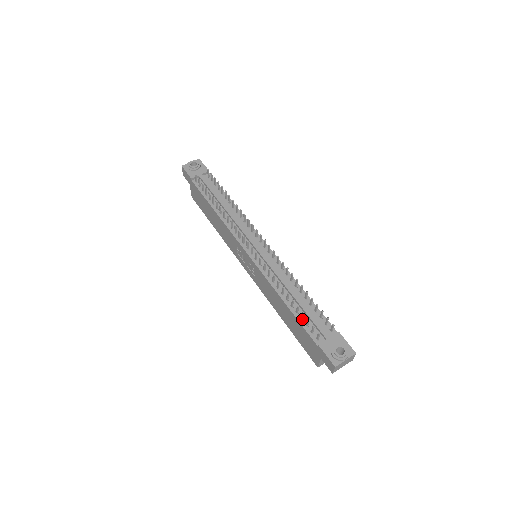
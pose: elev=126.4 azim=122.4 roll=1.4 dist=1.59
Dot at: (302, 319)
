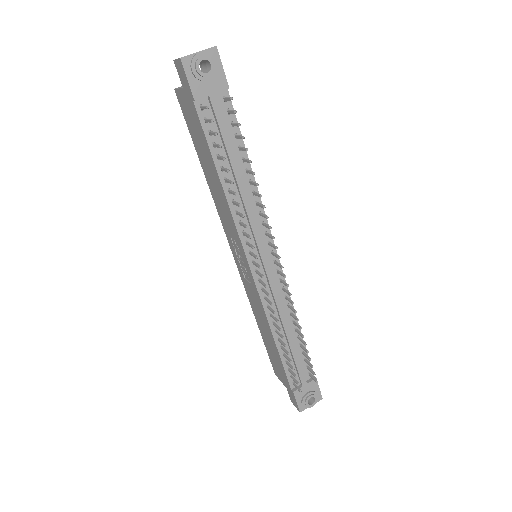
Dot at: (287, 362)
